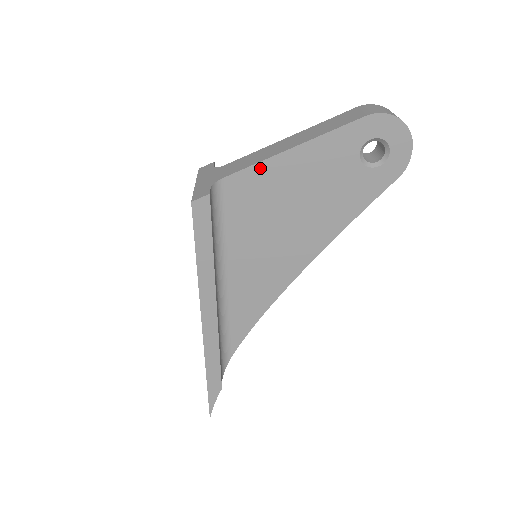
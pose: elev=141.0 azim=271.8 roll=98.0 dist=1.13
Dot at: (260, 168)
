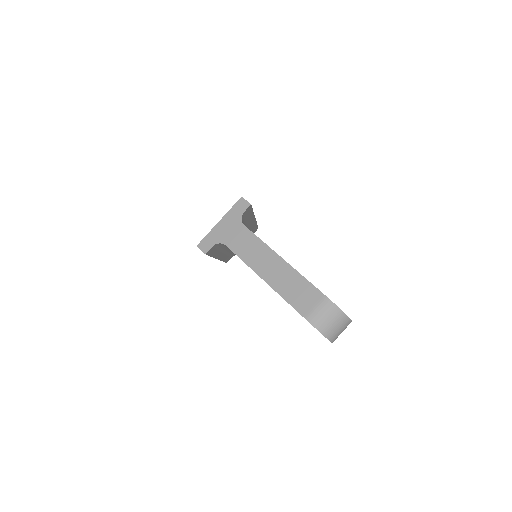
Dot at: (245, 263)
